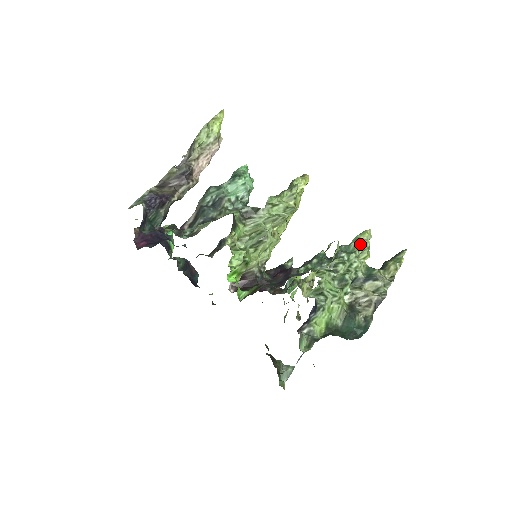
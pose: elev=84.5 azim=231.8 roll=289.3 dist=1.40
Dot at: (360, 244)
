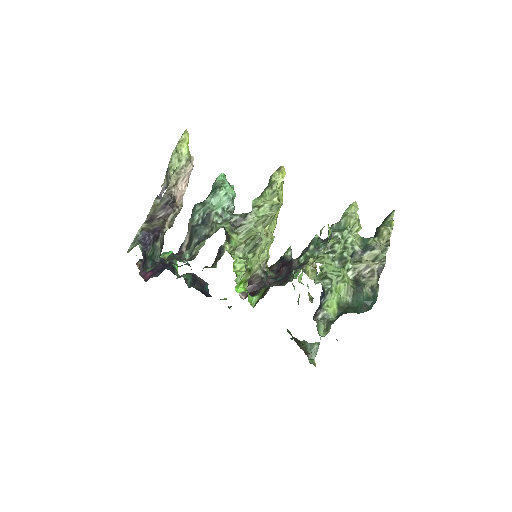
Dot at: (349, 219)
